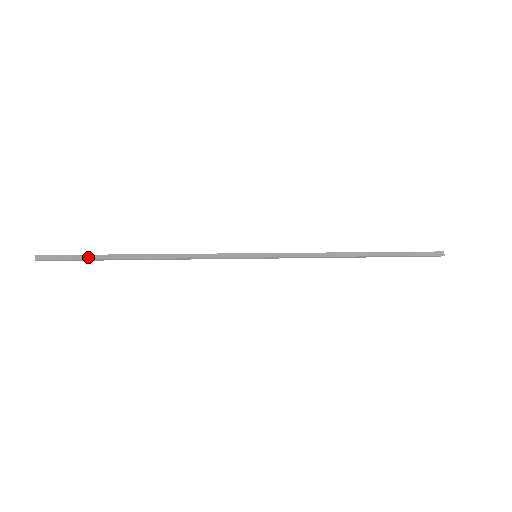
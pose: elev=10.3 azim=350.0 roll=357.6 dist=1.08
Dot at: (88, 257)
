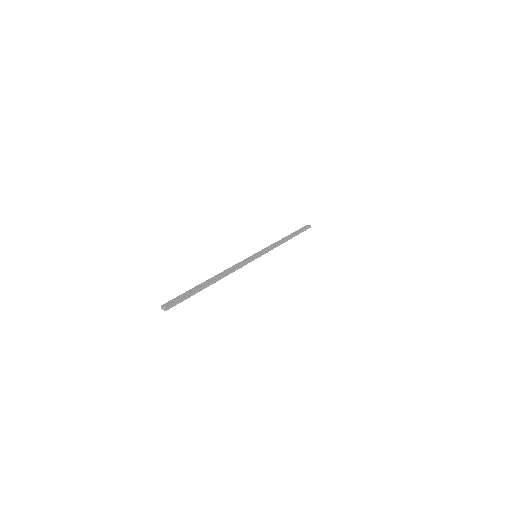
Dot at: (192, 294)
